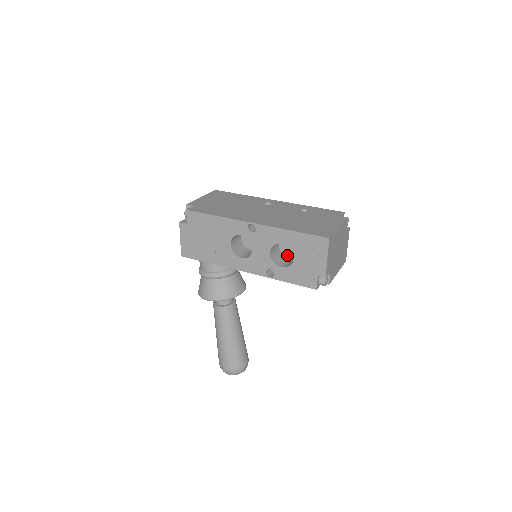
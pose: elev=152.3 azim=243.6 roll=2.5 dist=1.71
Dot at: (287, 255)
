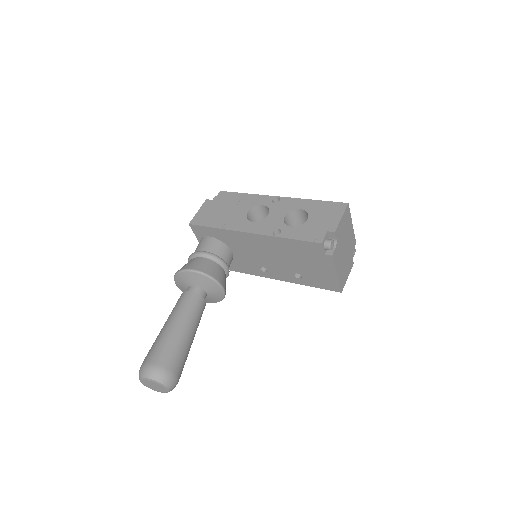
Dot at: occluded
